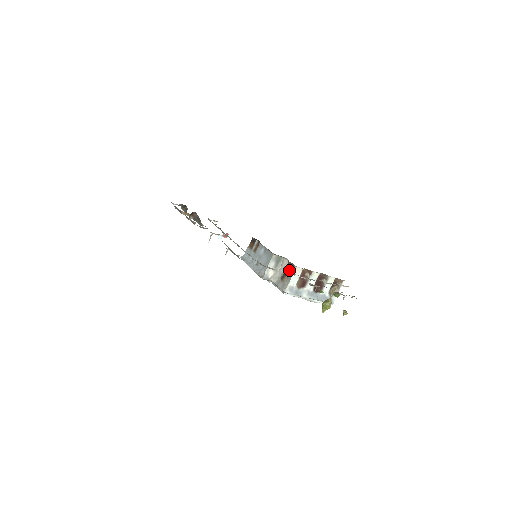
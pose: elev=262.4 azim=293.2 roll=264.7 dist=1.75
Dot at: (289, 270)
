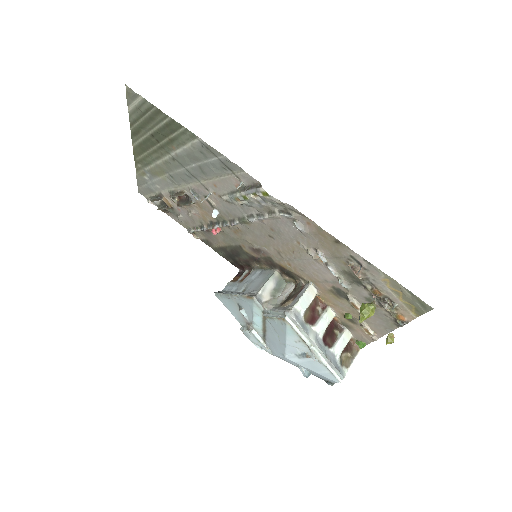
Dot at: (296, 292)
